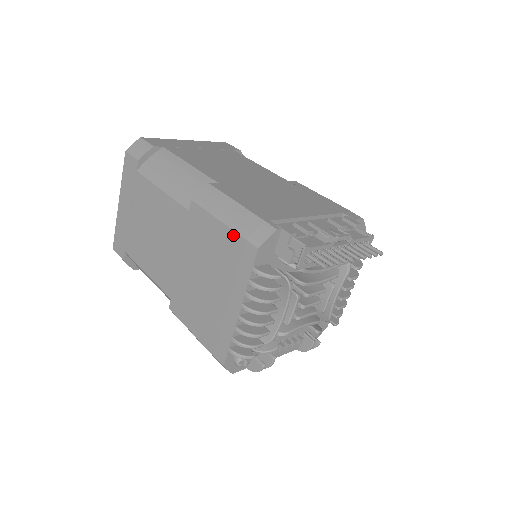
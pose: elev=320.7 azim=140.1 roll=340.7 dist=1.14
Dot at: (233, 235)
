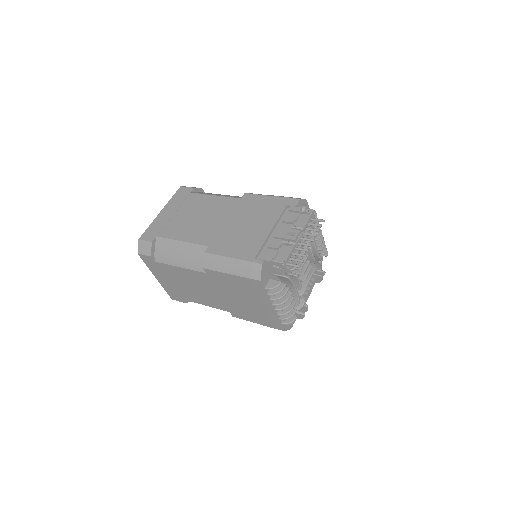
Dot at: (242, 278)
